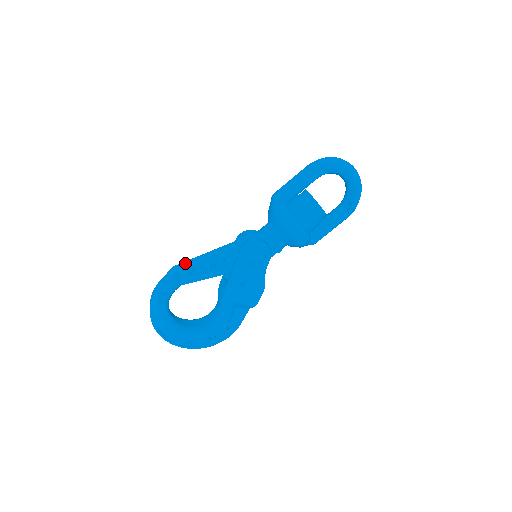
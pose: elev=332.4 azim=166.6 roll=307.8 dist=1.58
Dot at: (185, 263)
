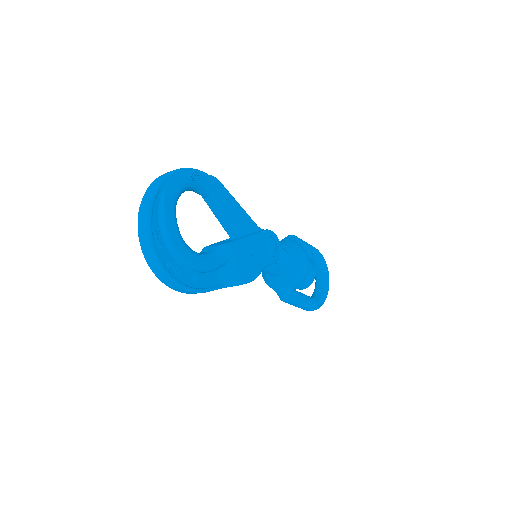
Dot at: occluded
